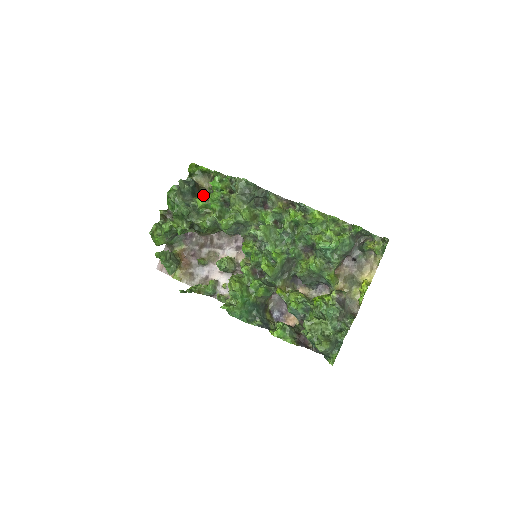
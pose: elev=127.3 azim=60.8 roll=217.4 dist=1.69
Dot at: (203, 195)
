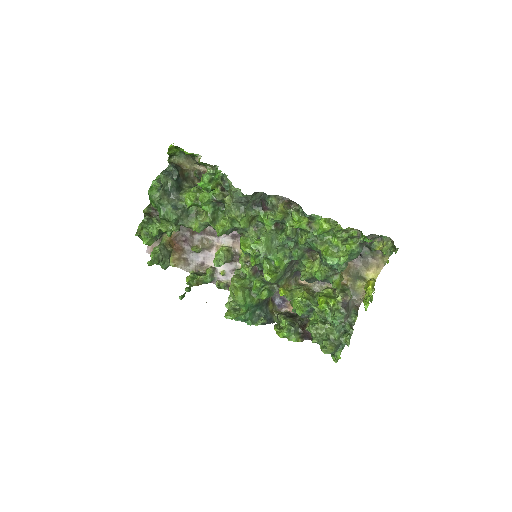
Dot at: (191, 195)
